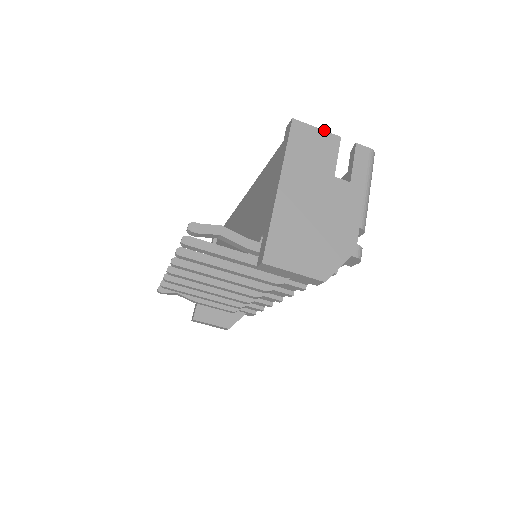
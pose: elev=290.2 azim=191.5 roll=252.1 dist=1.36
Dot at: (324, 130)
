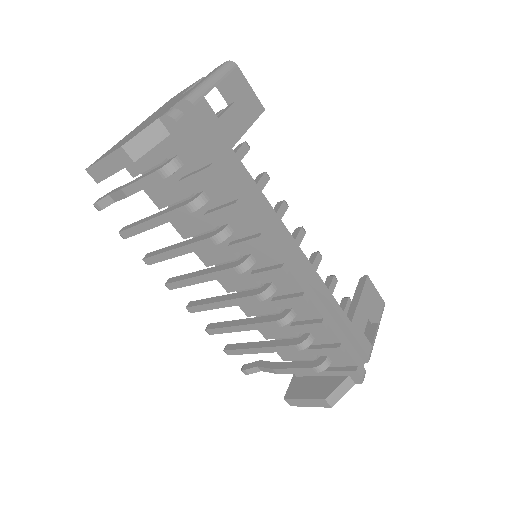
Dot at: occluded
